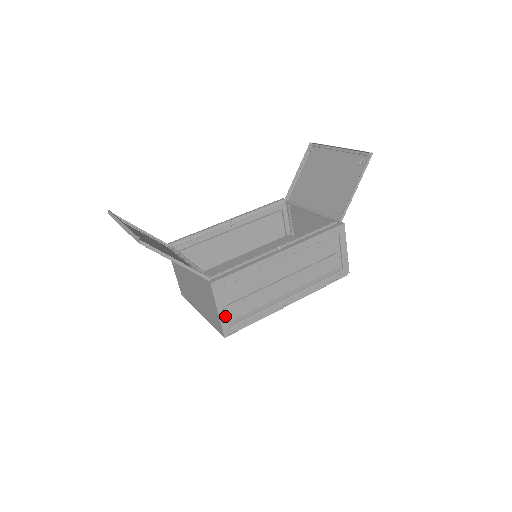
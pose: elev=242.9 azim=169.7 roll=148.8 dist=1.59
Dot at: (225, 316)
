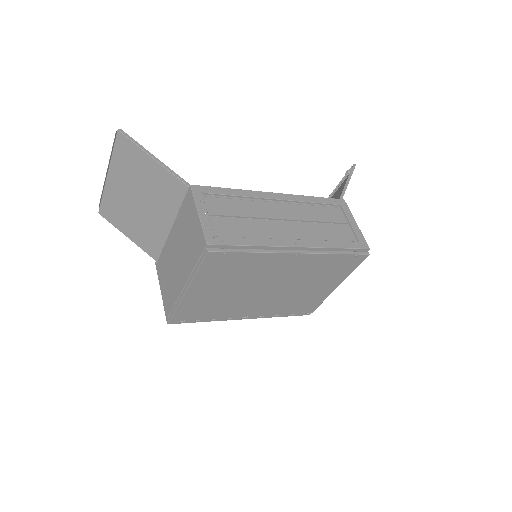
Dot at: (208, 223)
